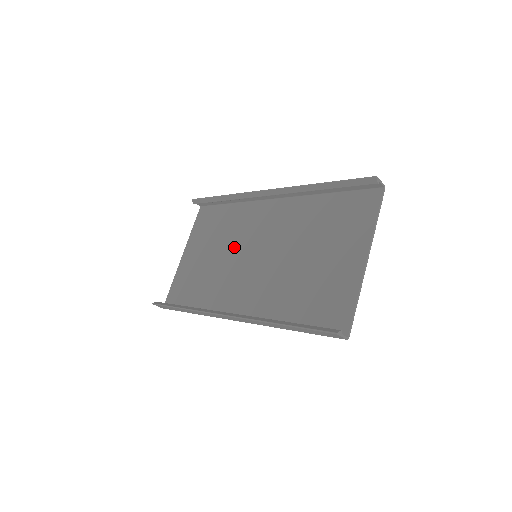
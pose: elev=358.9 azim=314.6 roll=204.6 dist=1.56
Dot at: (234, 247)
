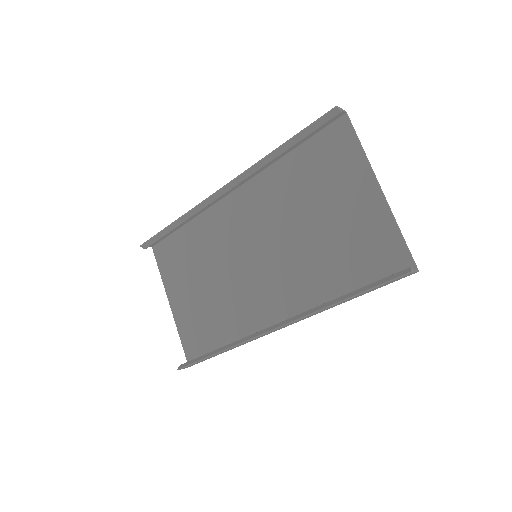
Dot at: (224, 262)
